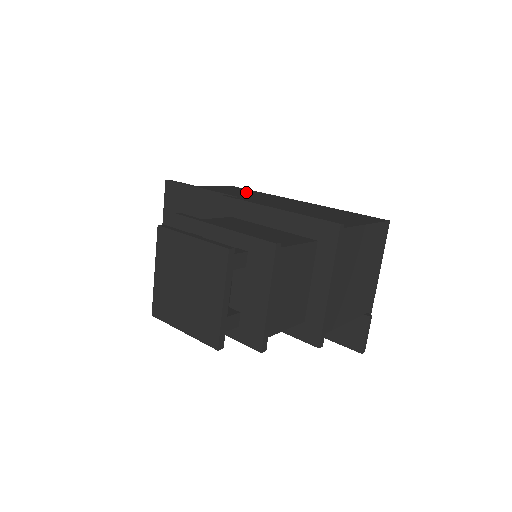
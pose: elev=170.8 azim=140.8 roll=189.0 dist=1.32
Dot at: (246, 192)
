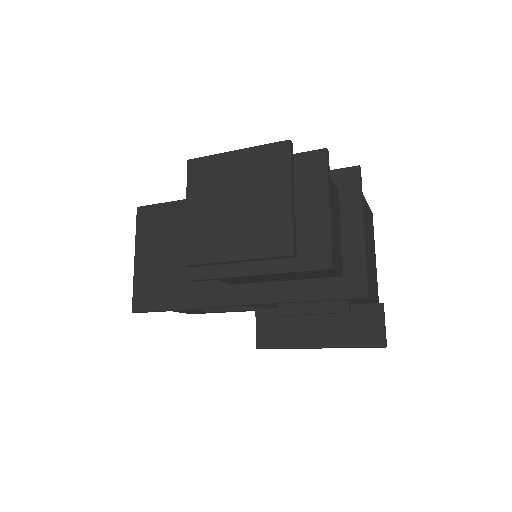
Dot at: occluded
